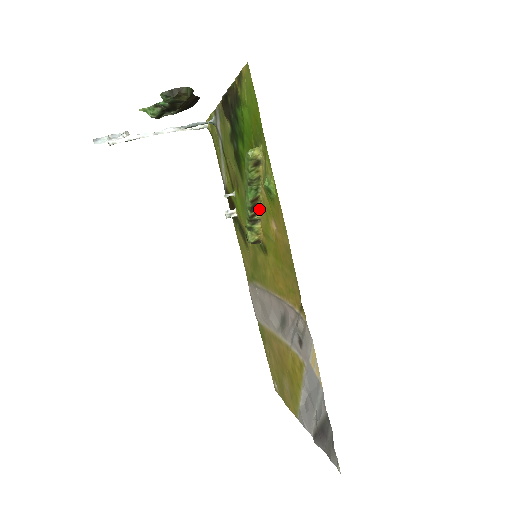
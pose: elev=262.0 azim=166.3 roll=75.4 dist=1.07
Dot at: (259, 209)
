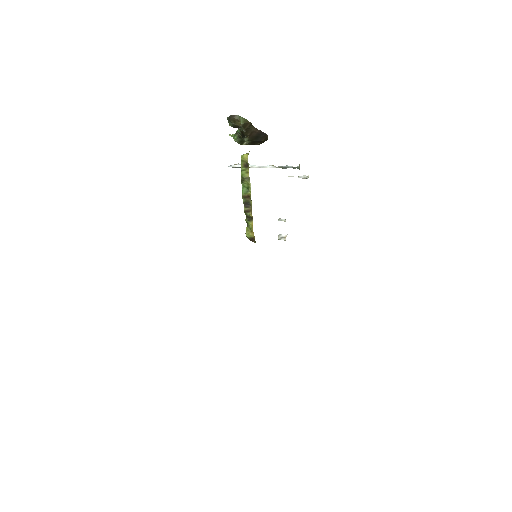
Dot at: occluded
